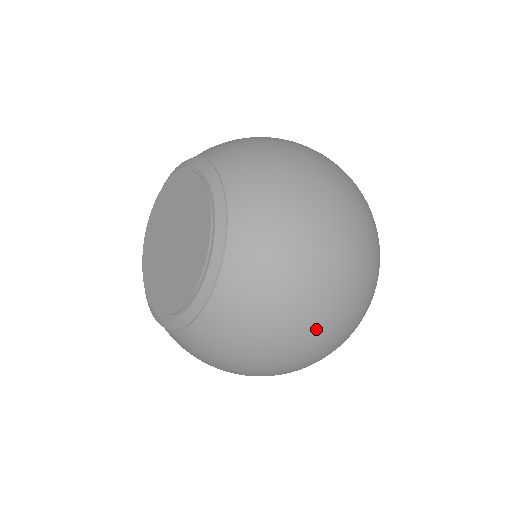
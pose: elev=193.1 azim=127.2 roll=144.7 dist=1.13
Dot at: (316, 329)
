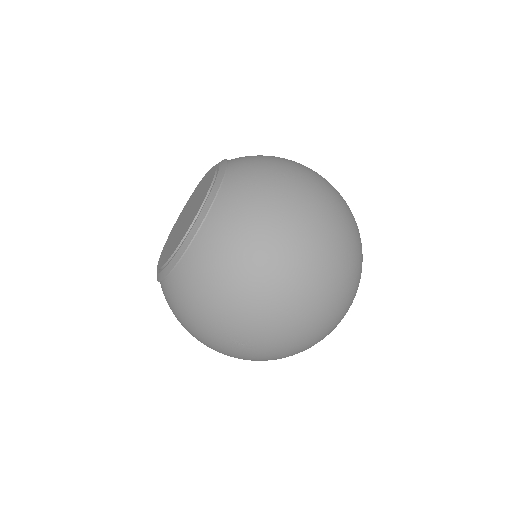
Dot at: (246, 326)
